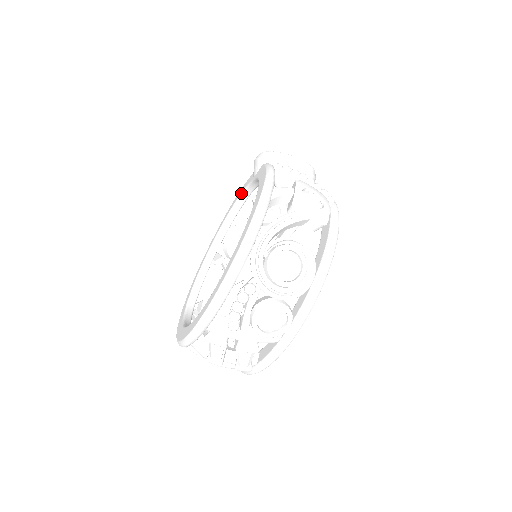
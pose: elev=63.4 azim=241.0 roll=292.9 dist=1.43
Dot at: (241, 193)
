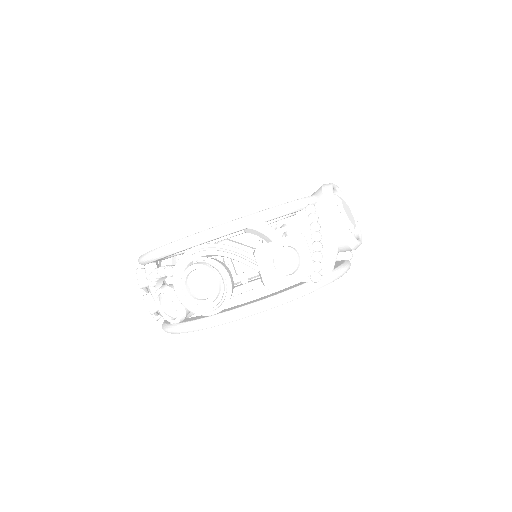
Dot at: occluded
